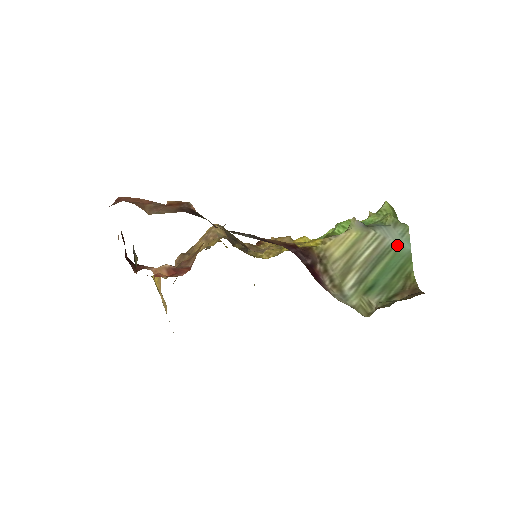
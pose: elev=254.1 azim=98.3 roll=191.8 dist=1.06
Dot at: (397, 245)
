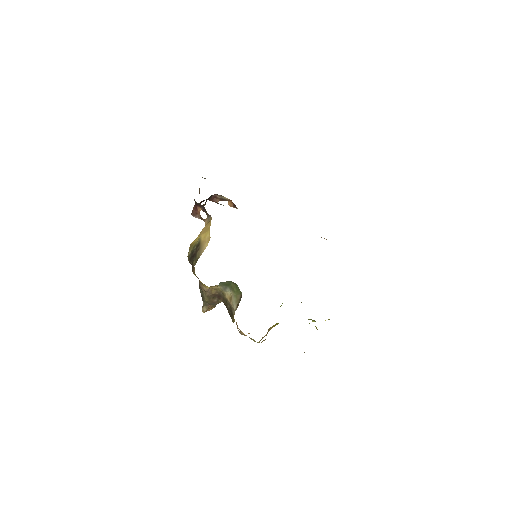
Dot at: occluded
